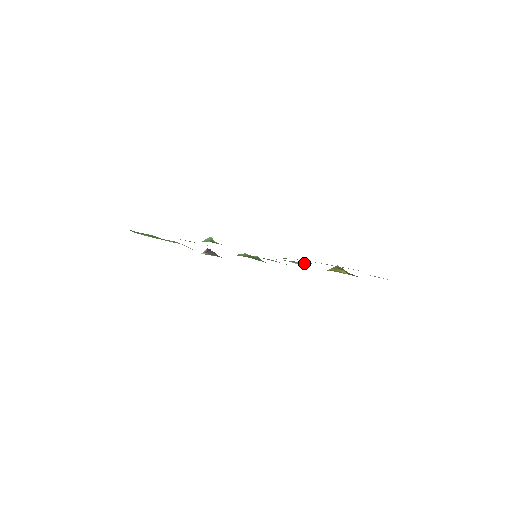
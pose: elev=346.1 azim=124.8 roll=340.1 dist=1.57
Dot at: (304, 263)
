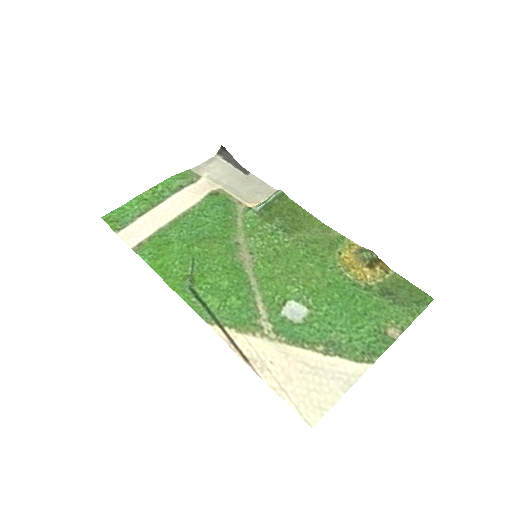
Dot at: (300, 311)
